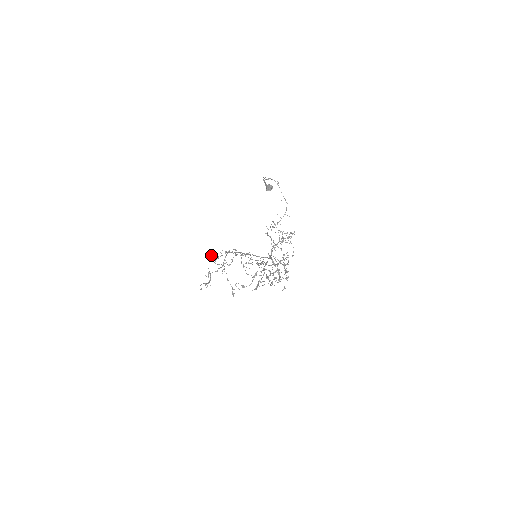
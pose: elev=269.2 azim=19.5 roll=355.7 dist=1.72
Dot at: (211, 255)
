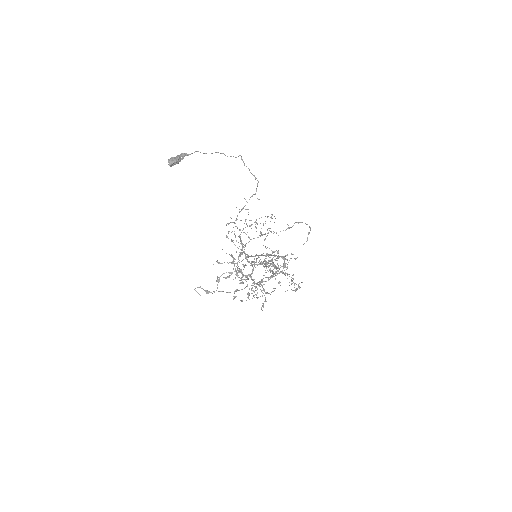
Dot at: occluded
